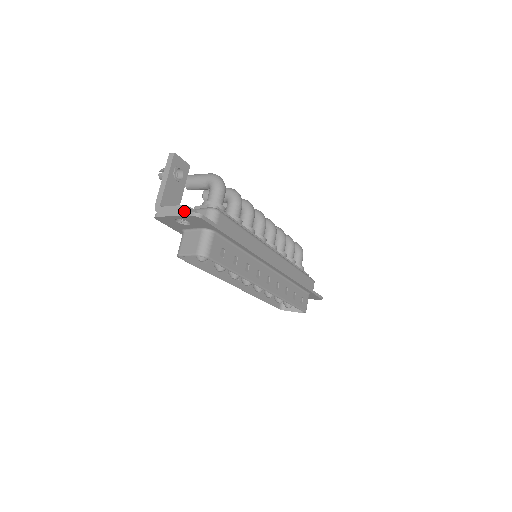
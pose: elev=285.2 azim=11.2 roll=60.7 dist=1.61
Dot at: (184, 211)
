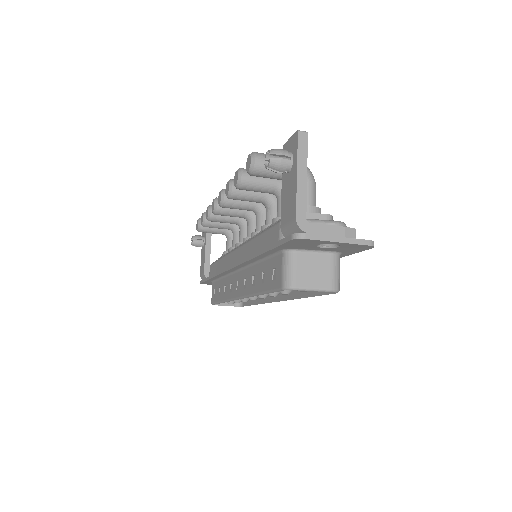
Dot at: (352, 235)
